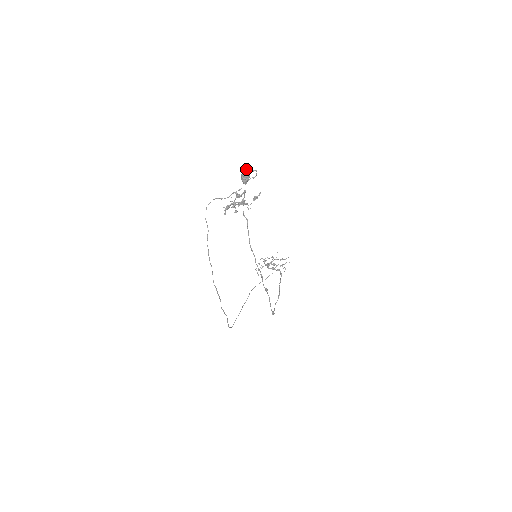
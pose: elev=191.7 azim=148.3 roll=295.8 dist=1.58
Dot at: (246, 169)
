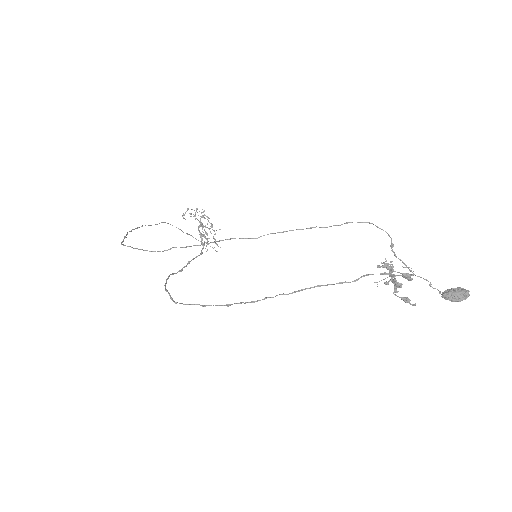
Dot at: (468, 296)
